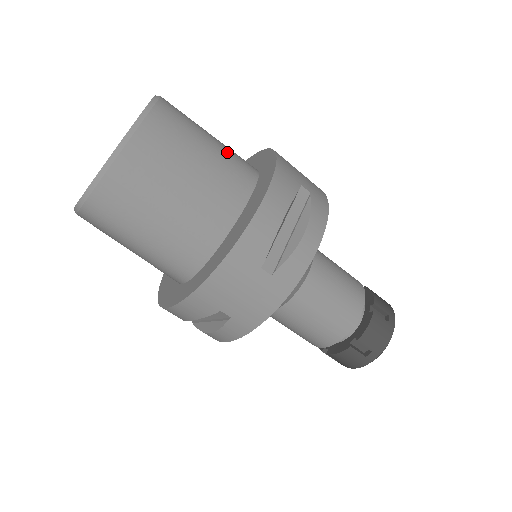
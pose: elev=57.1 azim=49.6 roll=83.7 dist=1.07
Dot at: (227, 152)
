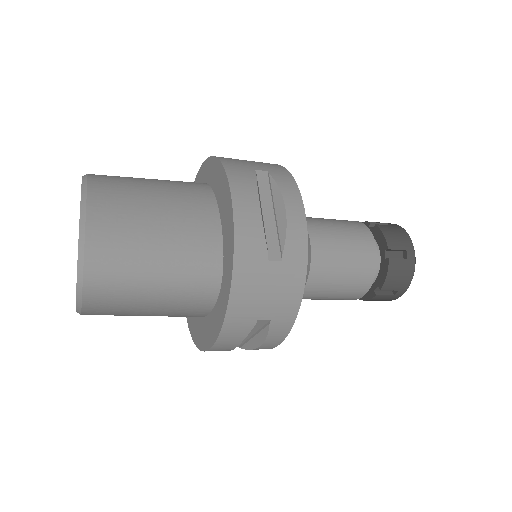
Dot at: (177, 289)
